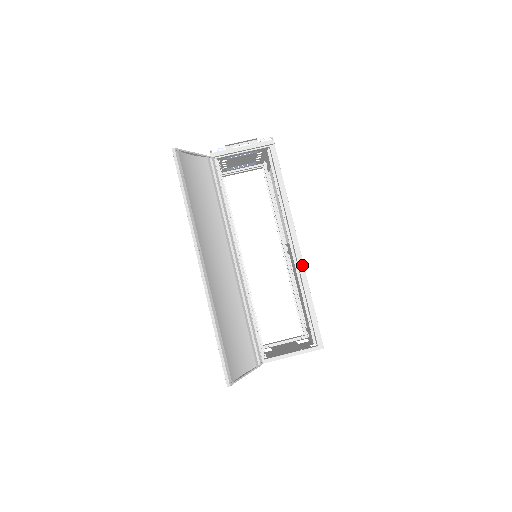
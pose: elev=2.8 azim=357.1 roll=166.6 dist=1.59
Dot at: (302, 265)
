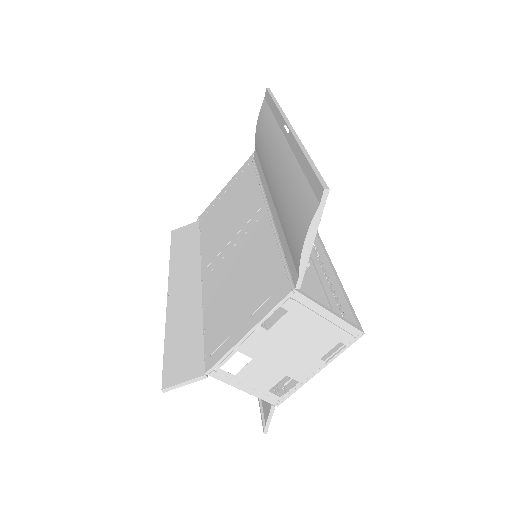
Dot at: (329, 259)
